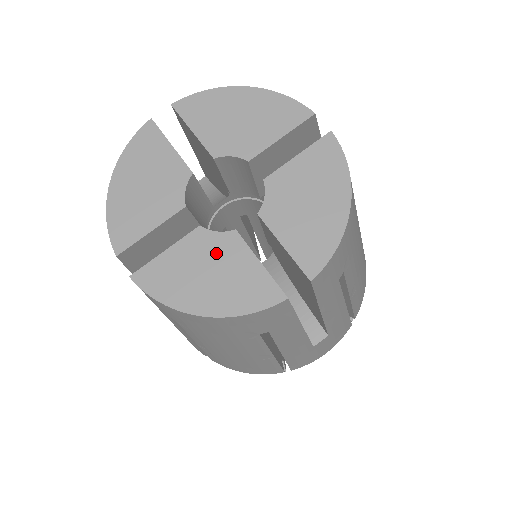
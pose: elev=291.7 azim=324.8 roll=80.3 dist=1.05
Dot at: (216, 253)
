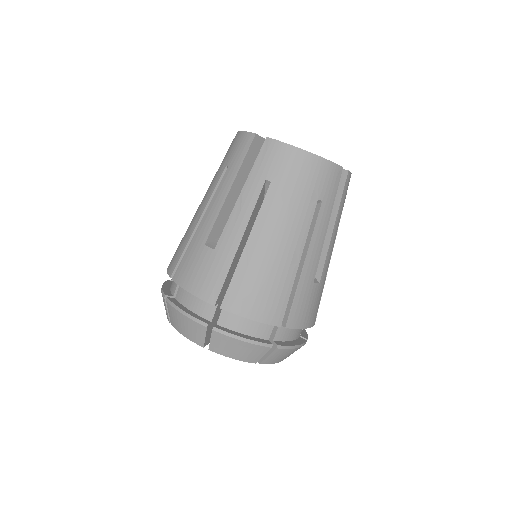
Dot at: occluded
